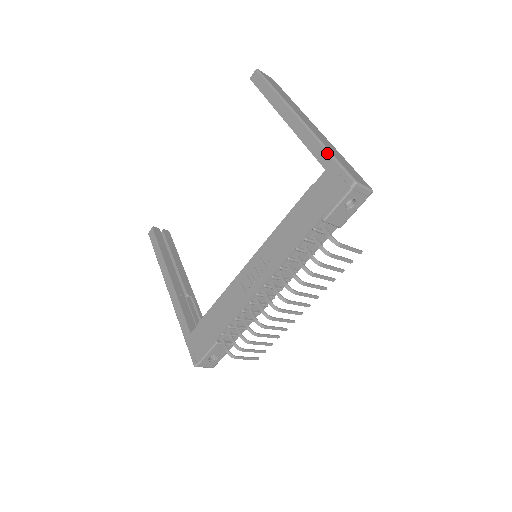
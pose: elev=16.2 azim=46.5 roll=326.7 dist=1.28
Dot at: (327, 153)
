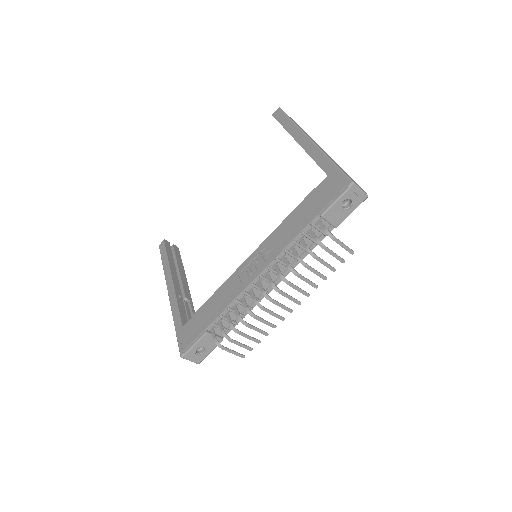
Dot at: (331, 162)
